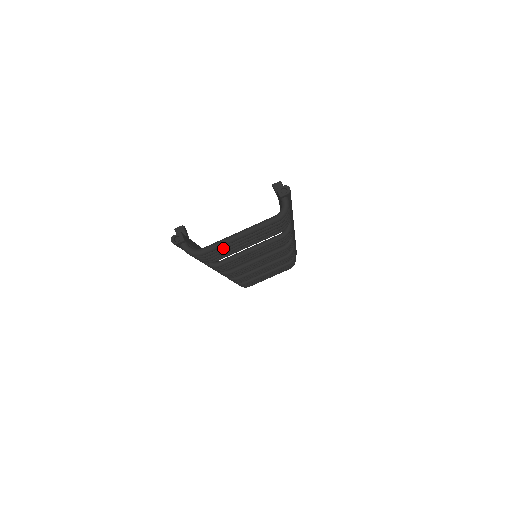
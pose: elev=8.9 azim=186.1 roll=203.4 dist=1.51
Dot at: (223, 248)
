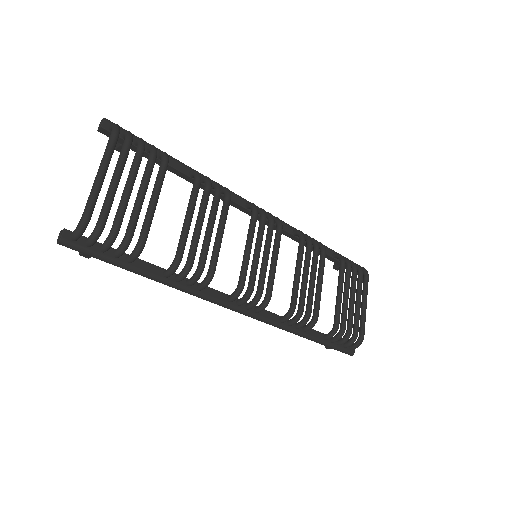
Dot at: (107, 201)
